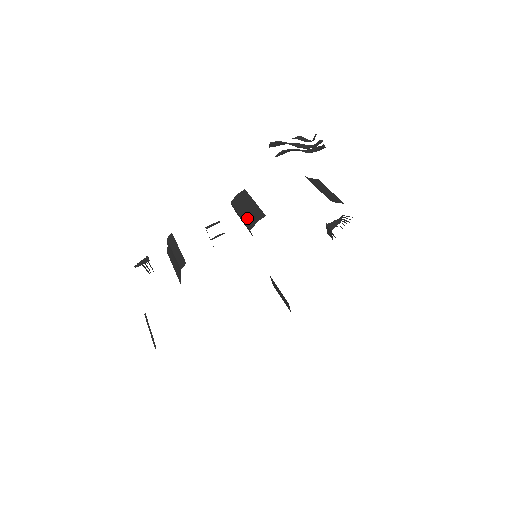
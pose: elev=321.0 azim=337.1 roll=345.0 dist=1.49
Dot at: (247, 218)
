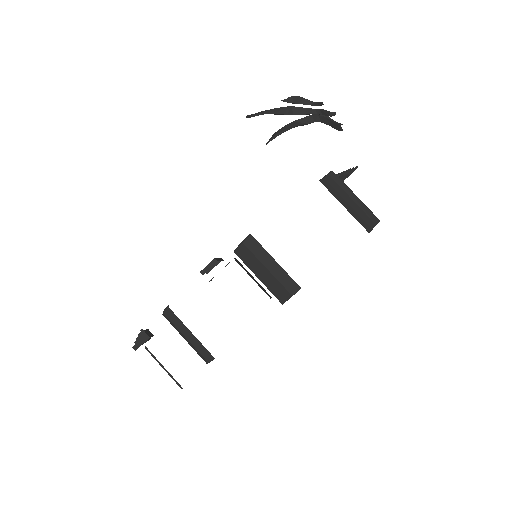
Dot at: (272, 286)
